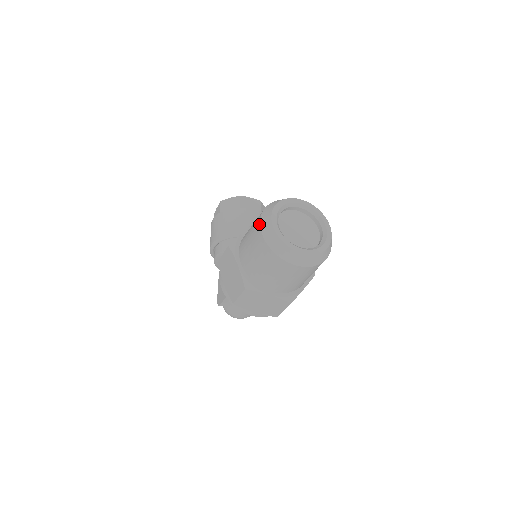
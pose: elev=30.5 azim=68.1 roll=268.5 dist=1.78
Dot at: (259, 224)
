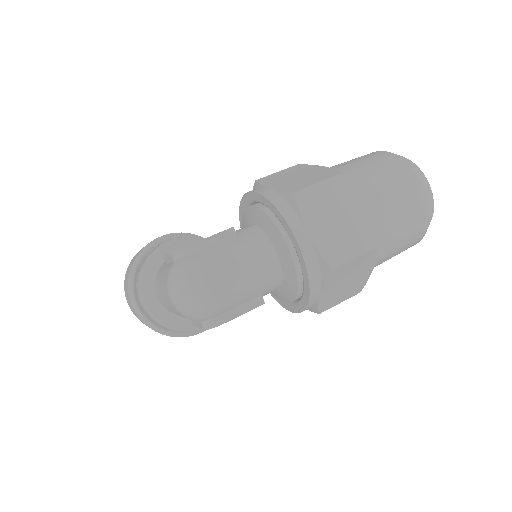
Dot at: occluded
